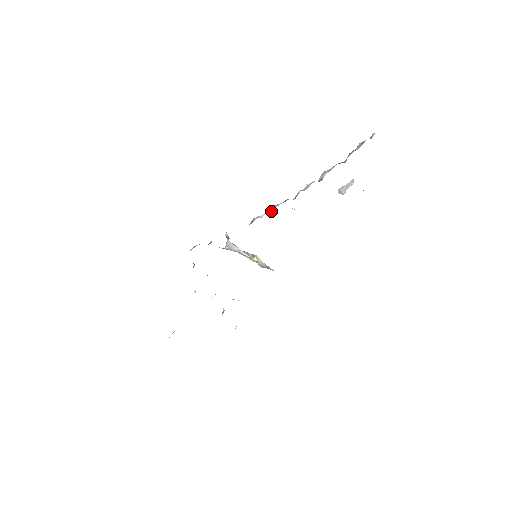
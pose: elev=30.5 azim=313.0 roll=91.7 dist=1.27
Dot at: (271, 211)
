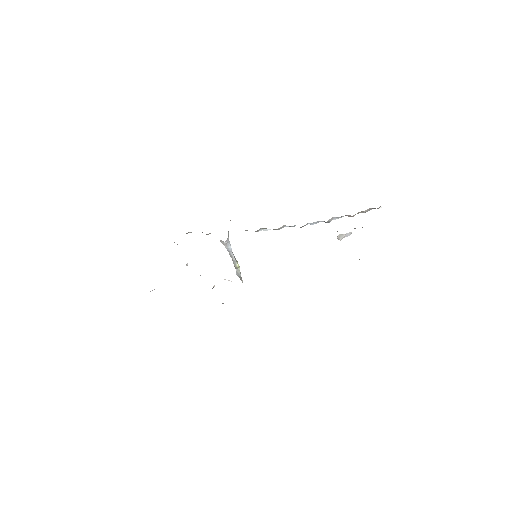
Dot at: (278, 229)
